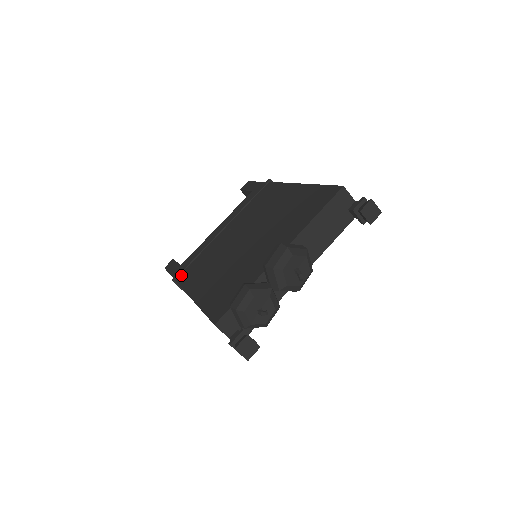
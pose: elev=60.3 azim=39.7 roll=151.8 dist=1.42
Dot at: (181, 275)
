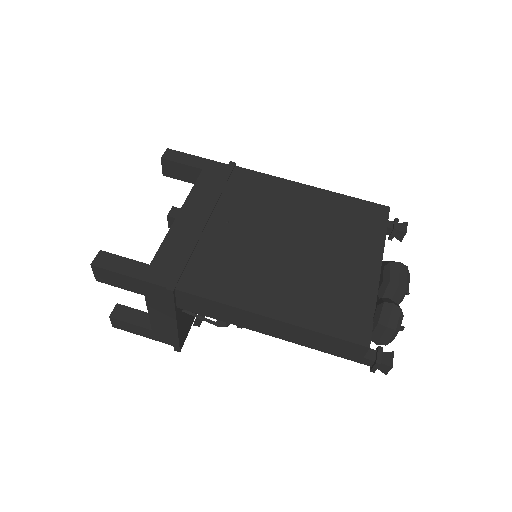
Dot at: (185, 282)
